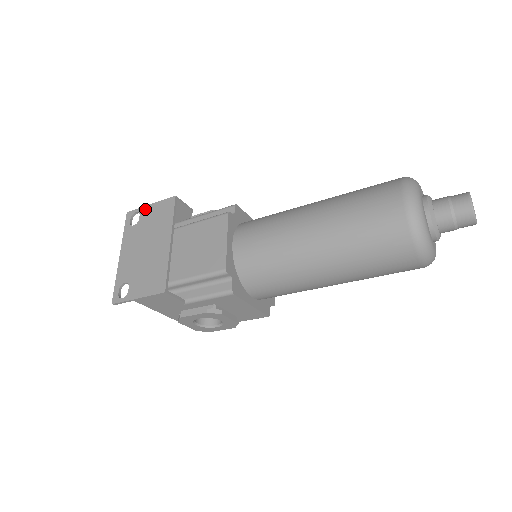
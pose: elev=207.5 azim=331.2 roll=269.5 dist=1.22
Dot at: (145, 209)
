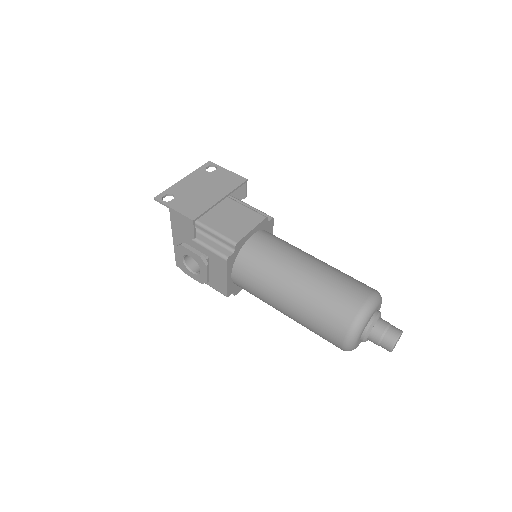
Dot at: (222, 169)
